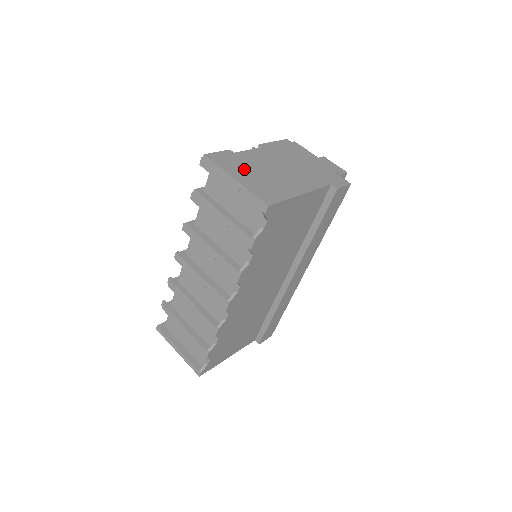
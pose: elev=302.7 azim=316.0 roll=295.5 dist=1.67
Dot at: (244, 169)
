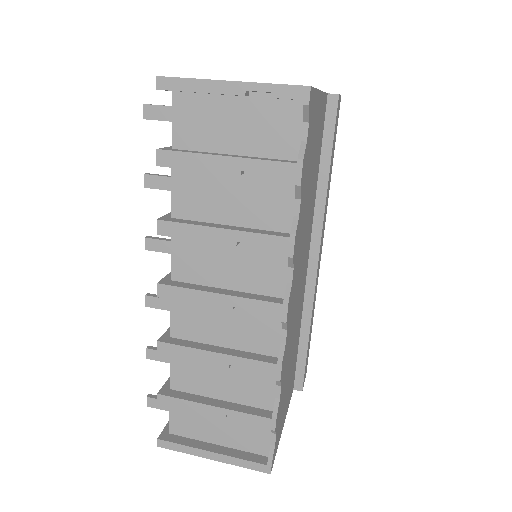
Dot at: occluded
